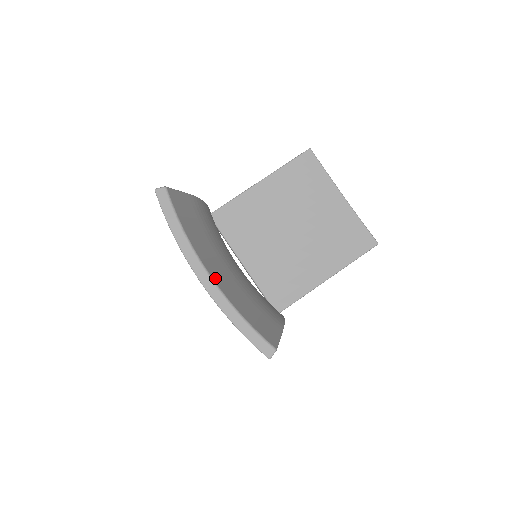
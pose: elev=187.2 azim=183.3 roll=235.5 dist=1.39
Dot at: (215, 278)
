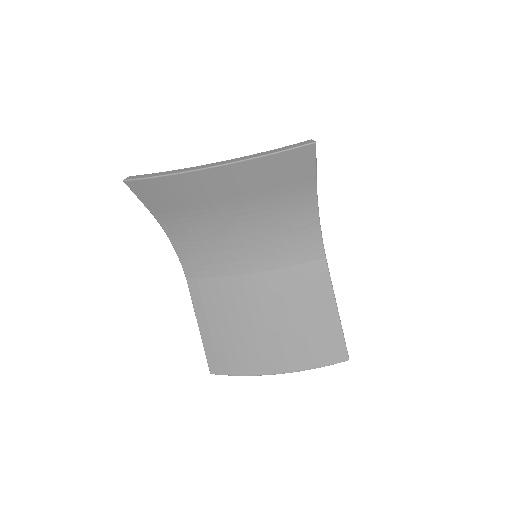
Dot at: occluded
